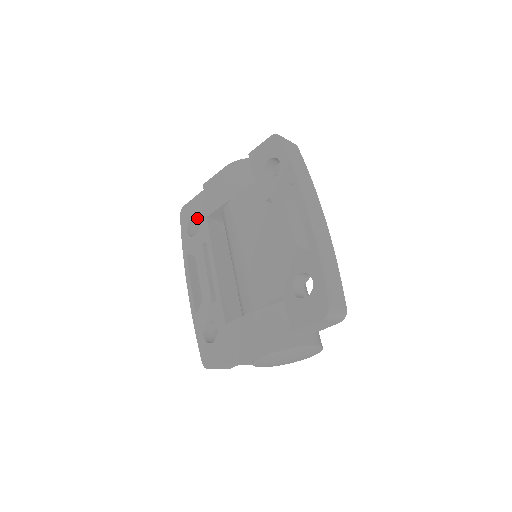
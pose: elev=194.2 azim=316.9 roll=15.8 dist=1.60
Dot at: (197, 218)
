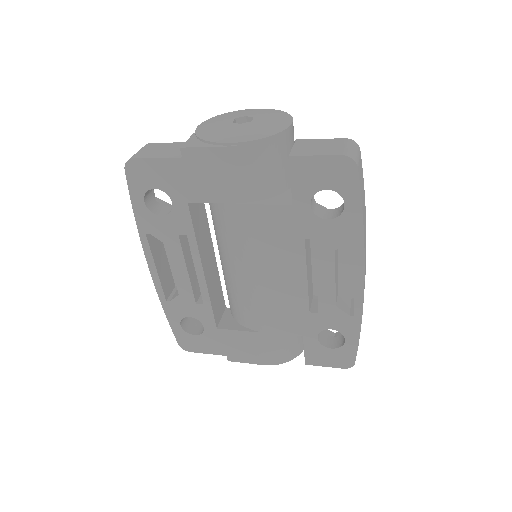
Dot at: occluded
